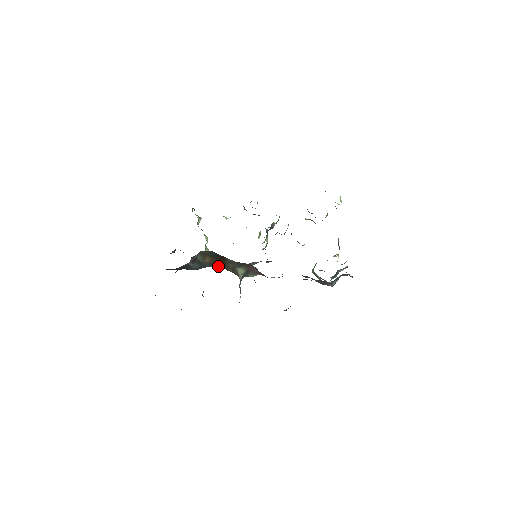
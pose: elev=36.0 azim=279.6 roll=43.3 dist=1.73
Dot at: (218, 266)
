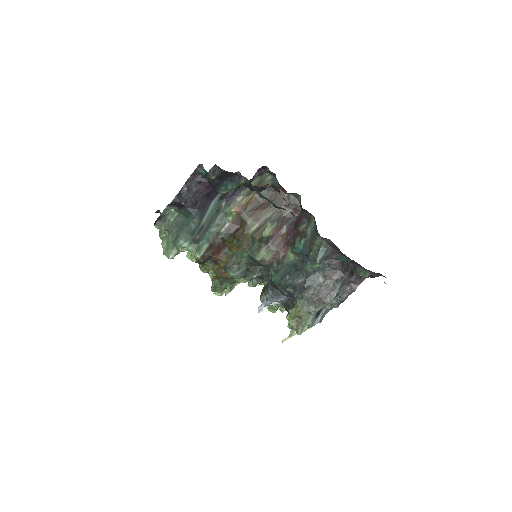
Dot at: (203, 254)
